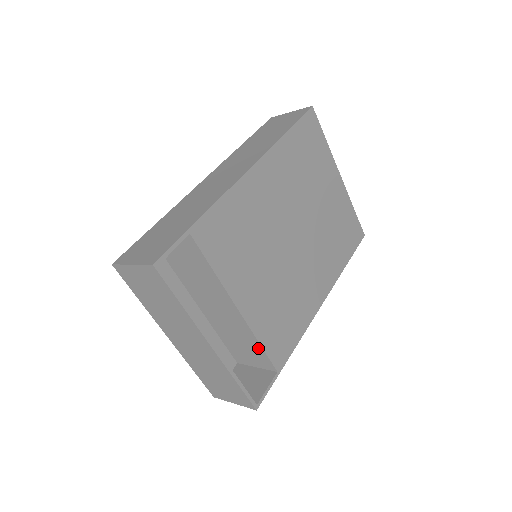
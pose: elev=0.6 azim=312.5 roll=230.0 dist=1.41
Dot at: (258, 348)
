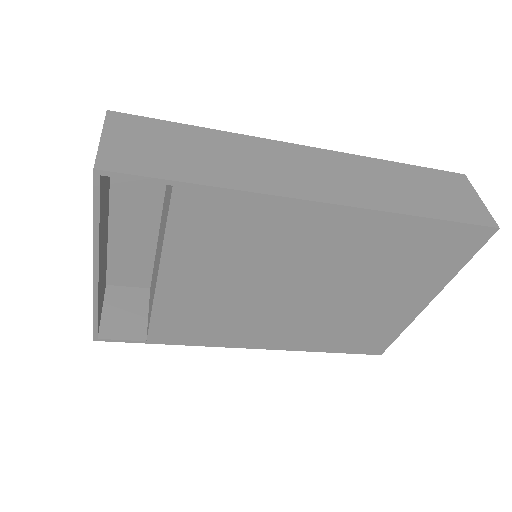
Dot at: occluded
